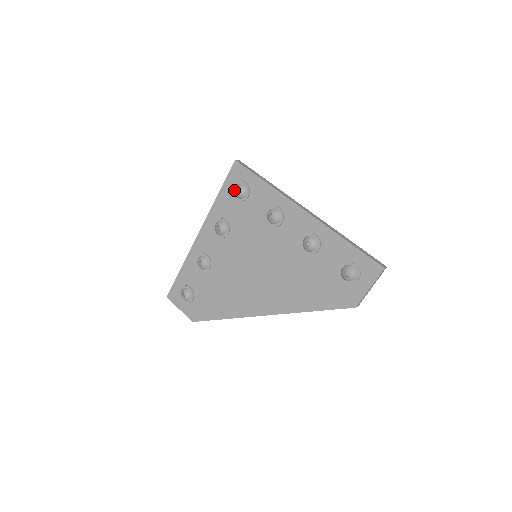
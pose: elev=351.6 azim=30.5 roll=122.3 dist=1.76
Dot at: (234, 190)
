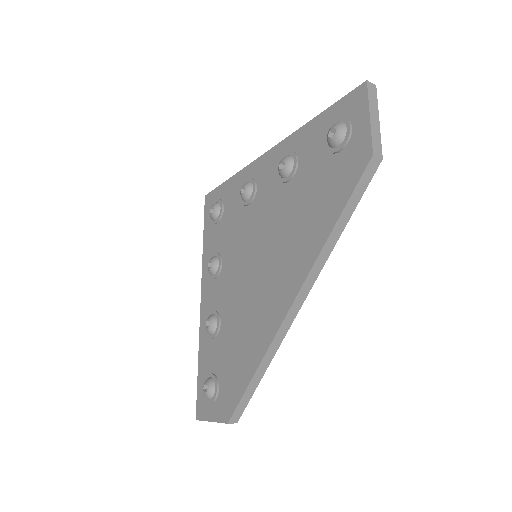
Dot at: (210, 216)
